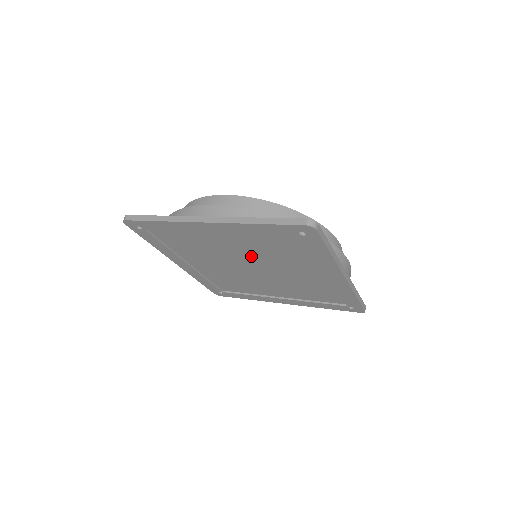
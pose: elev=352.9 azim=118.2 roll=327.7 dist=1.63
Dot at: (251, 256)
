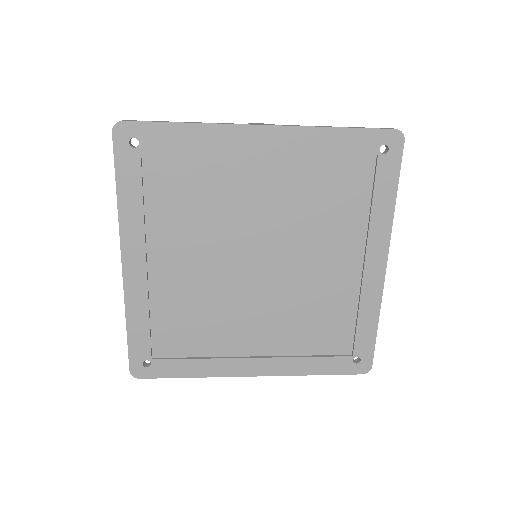
Dot at: (276, 223)
